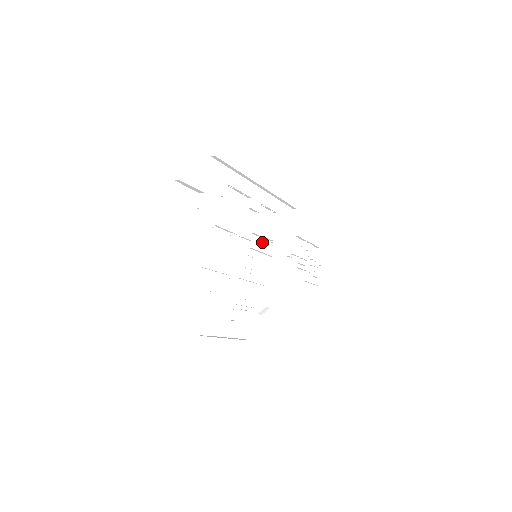
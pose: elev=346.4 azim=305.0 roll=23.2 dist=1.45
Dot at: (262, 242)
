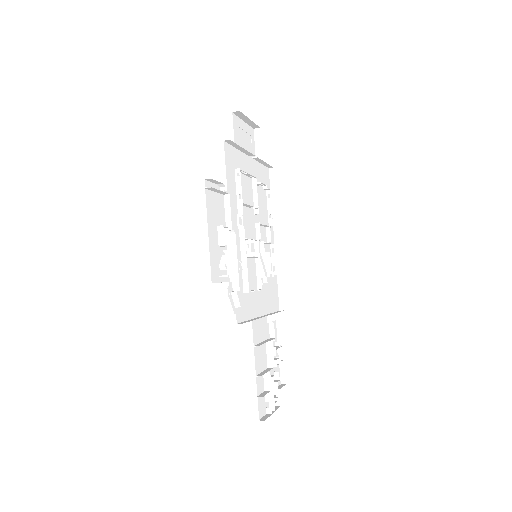
Dot at: (262, 263)
